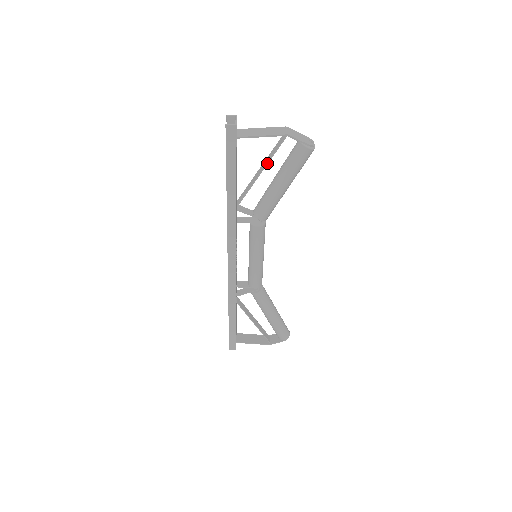
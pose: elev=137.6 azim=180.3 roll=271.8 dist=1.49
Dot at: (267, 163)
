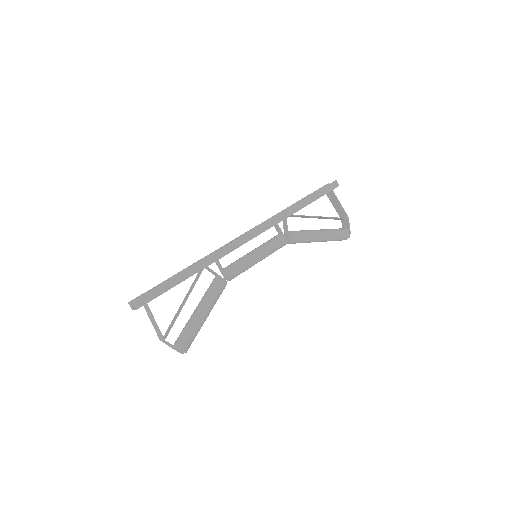
Dot at: (327, 217)
